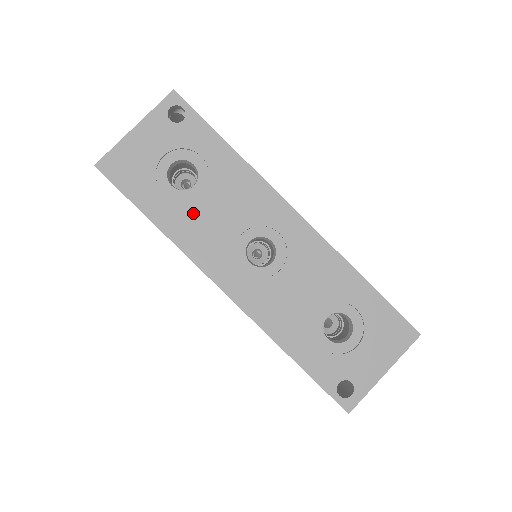
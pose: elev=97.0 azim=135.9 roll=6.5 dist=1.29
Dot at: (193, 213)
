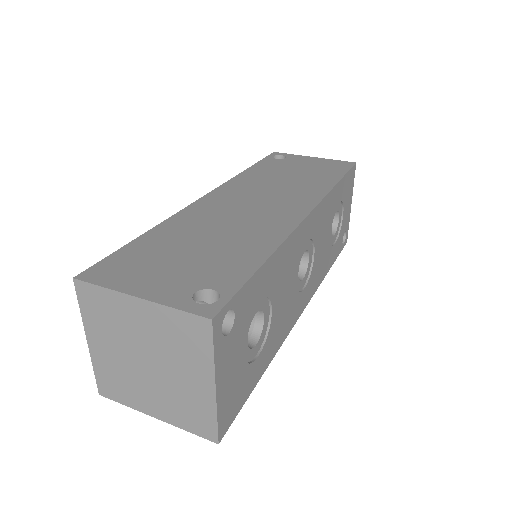
Dot at: (275, 326)
